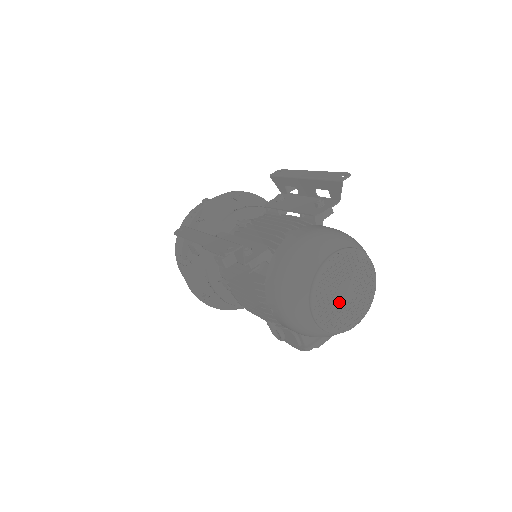
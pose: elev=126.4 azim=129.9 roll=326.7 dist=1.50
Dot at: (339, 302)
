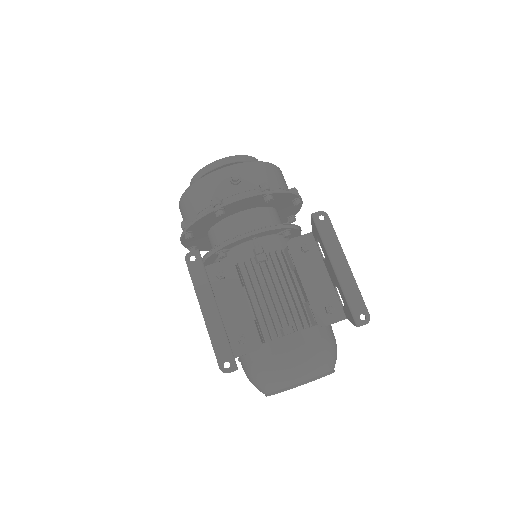
Dot at: occluded
